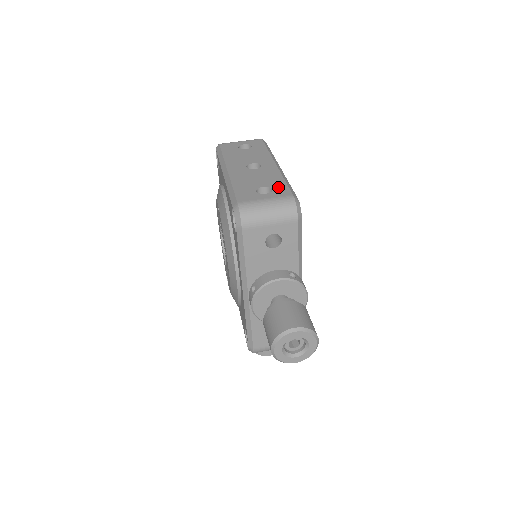
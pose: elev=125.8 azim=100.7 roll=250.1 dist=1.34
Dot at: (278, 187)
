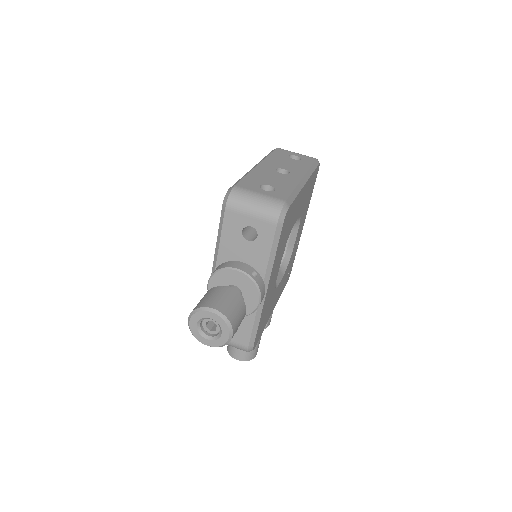
Dot at: (281, 191)
